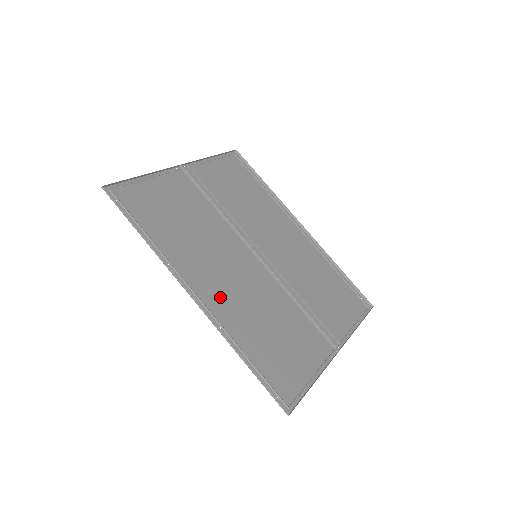
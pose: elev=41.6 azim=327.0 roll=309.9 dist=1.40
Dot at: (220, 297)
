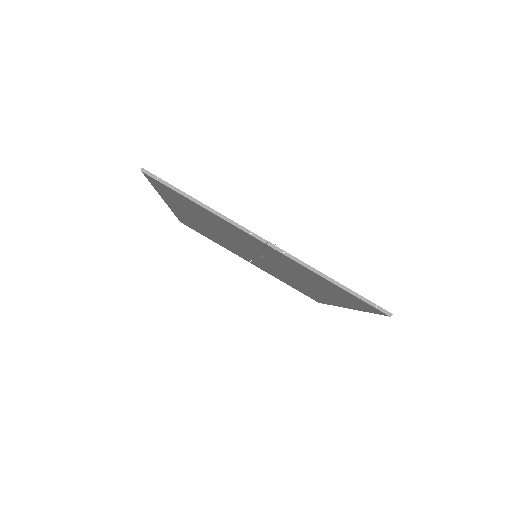
Dot at: (188, 215)
